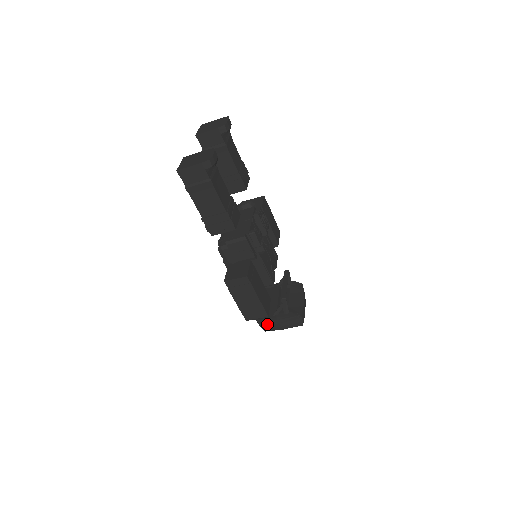
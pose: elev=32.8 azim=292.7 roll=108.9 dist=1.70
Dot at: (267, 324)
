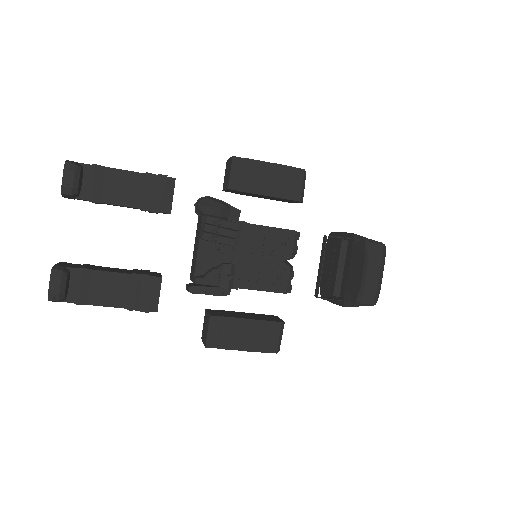
Dot at: occluded
